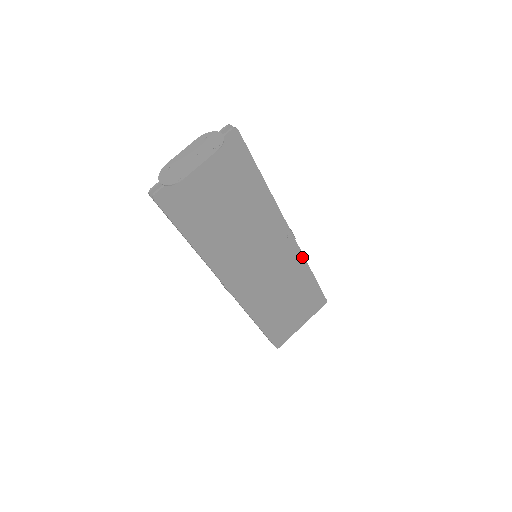
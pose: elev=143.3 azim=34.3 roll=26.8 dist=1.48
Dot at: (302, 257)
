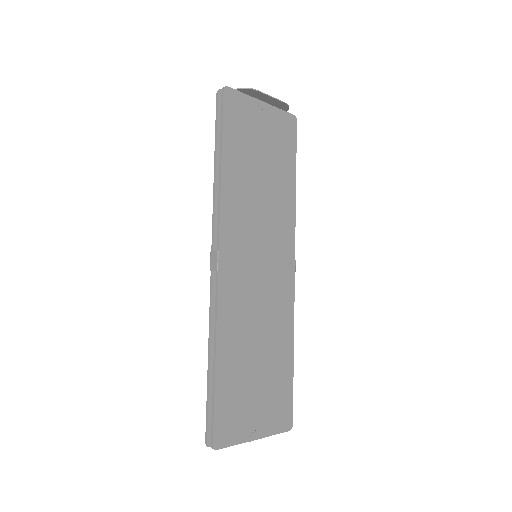
Dot at: (292, 311)
